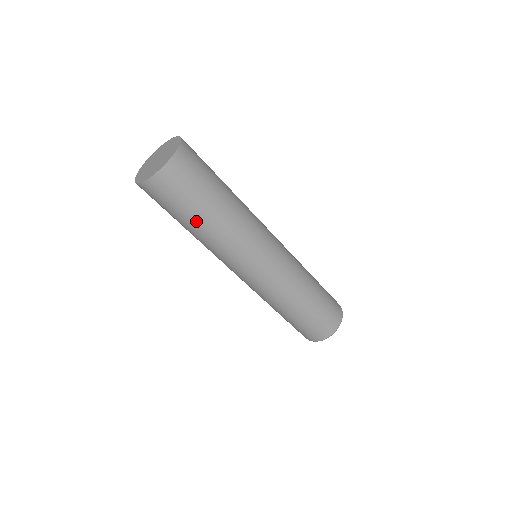
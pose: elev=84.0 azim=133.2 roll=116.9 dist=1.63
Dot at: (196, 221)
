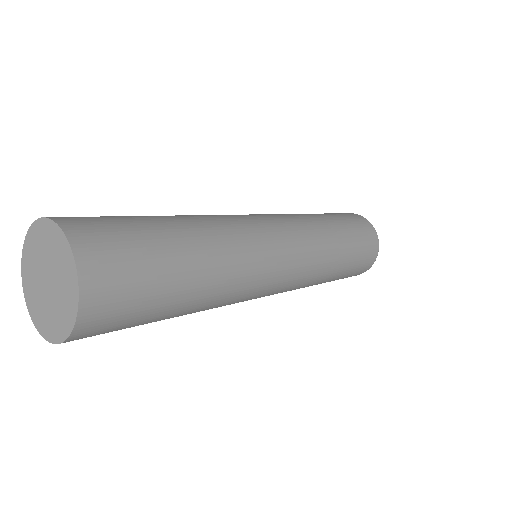
Dot at: (173, 314)
